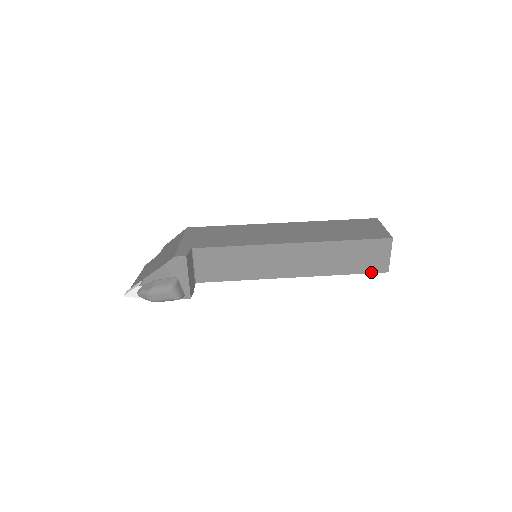
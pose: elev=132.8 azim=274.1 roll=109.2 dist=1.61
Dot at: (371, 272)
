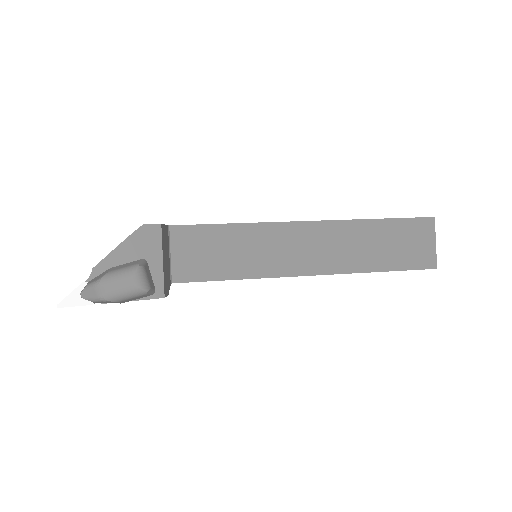
Dot at: (415, 268)
